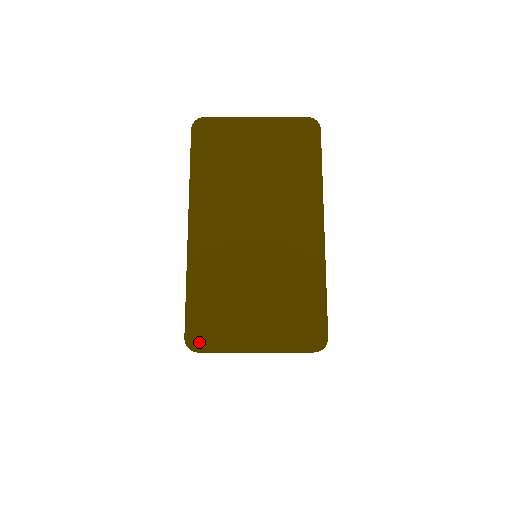
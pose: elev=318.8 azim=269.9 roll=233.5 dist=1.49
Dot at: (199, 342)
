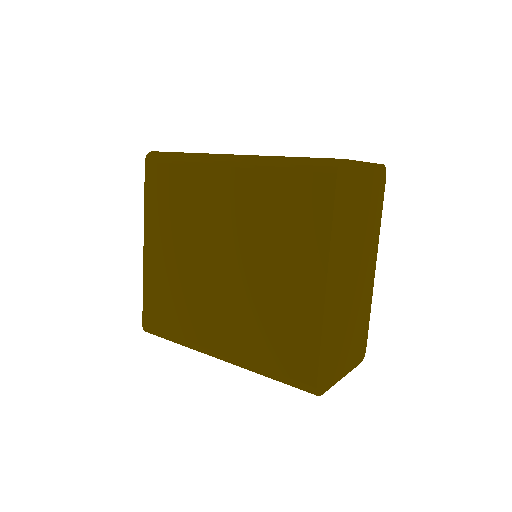
Dot at: (322, 387)
